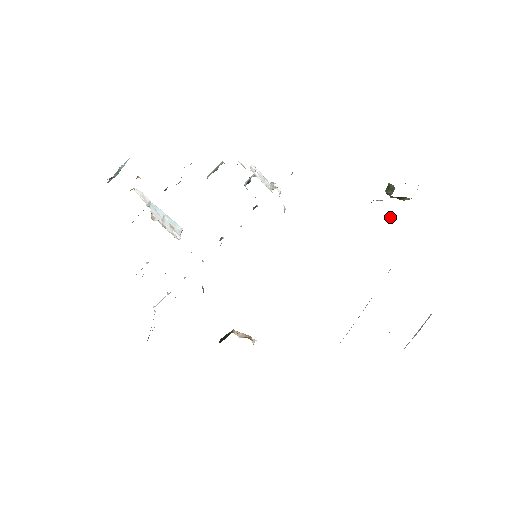
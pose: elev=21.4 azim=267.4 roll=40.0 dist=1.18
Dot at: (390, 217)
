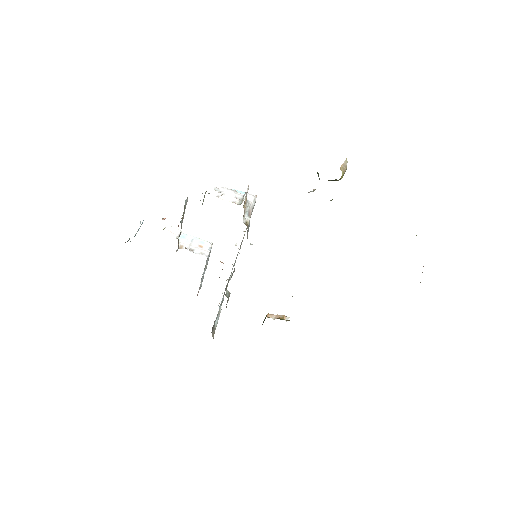
Dot at: (331, 200)
